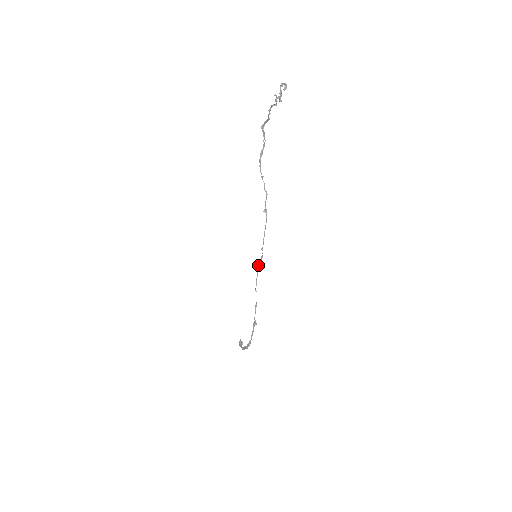
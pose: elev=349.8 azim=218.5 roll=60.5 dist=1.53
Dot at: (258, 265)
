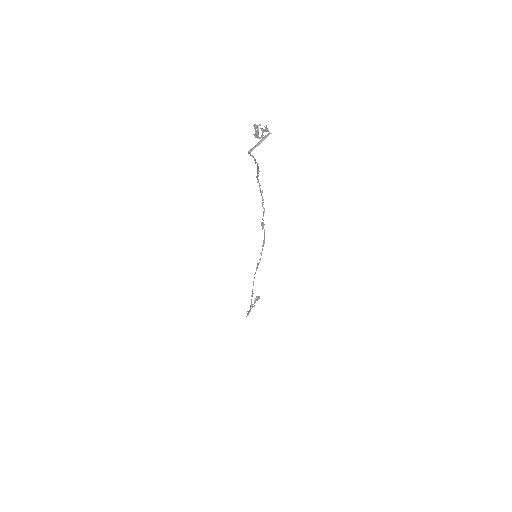
Dot at: (257, 264)
